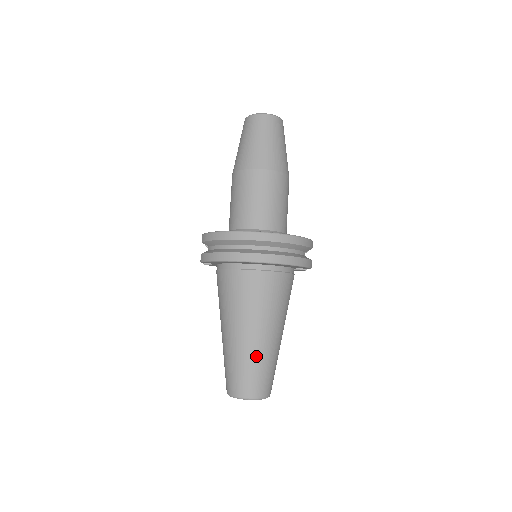
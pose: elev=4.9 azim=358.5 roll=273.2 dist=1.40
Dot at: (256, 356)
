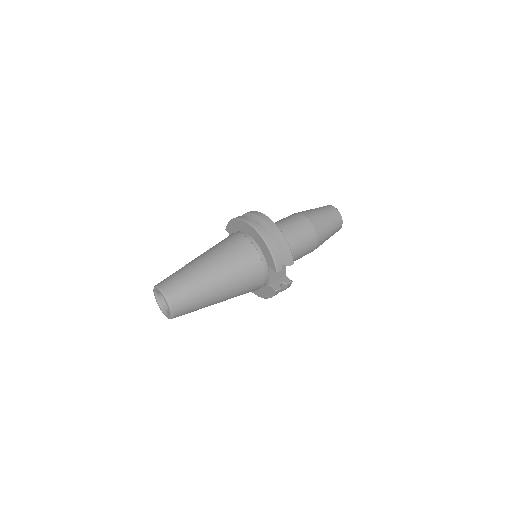
Dot at: (193, 273)
